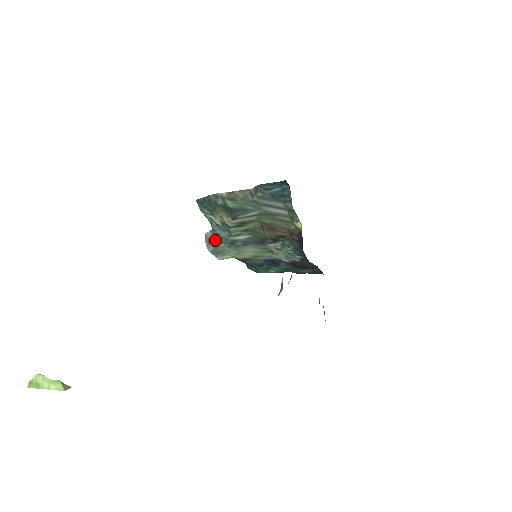
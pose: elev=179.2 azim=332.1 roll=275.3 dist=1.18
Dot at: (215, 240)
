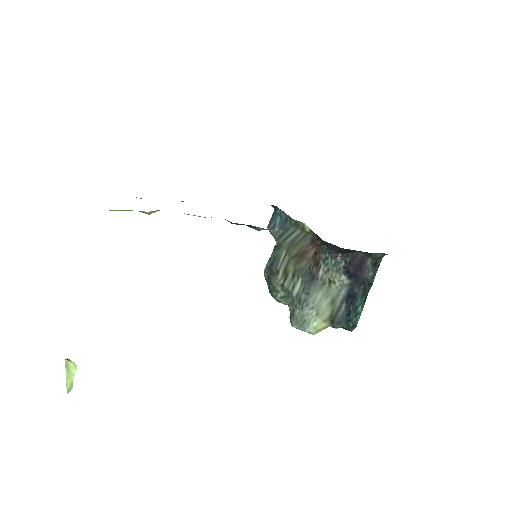
Dot at: (291, 312)
